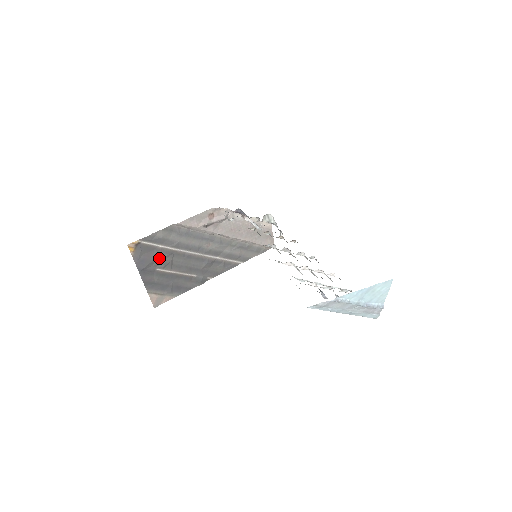
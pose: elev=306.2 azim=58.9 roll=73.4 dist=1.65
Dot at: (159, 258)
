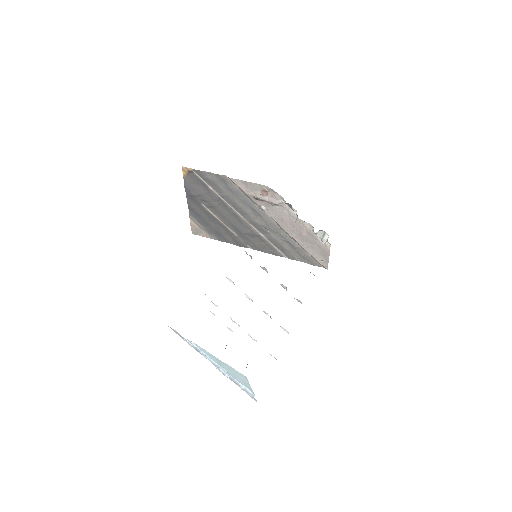
Dot at: (206, 196)
